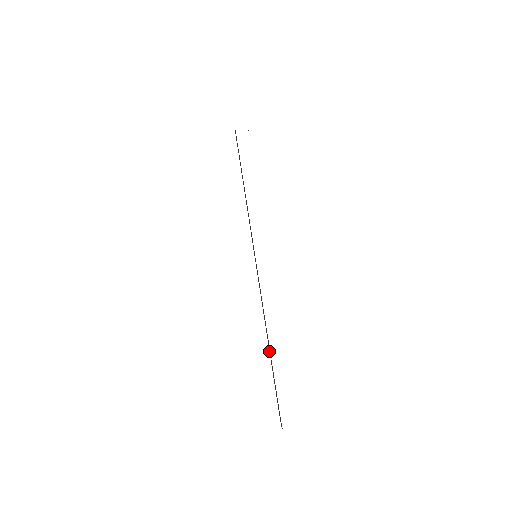
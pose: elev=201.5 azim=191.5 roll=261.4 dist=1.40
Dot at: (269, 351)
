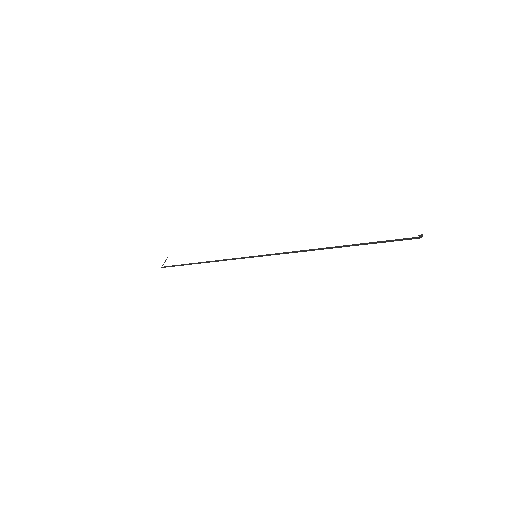
Dot at: (340, 247)
